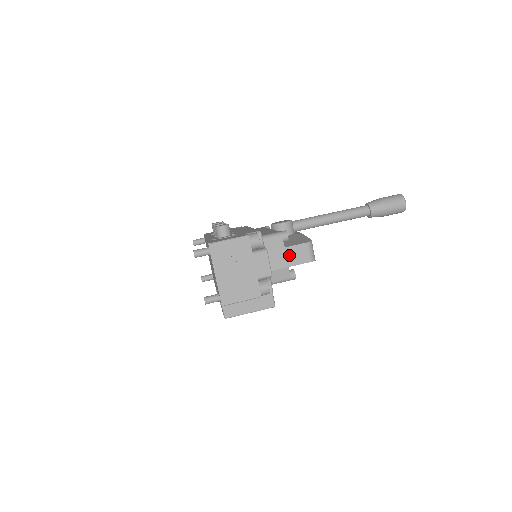
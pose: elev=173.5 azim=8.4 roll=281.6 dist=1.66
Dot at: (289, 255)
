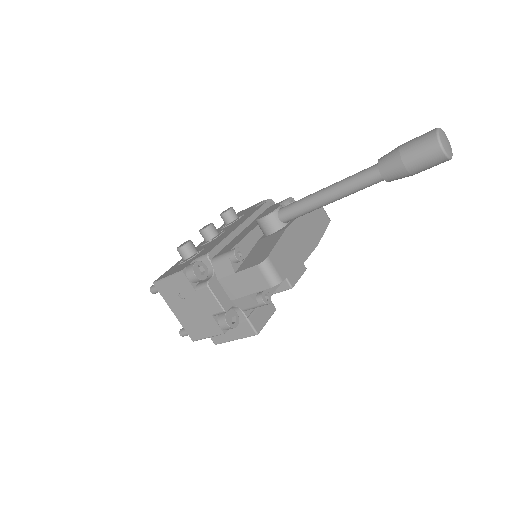
Dot at: (243, 281)
